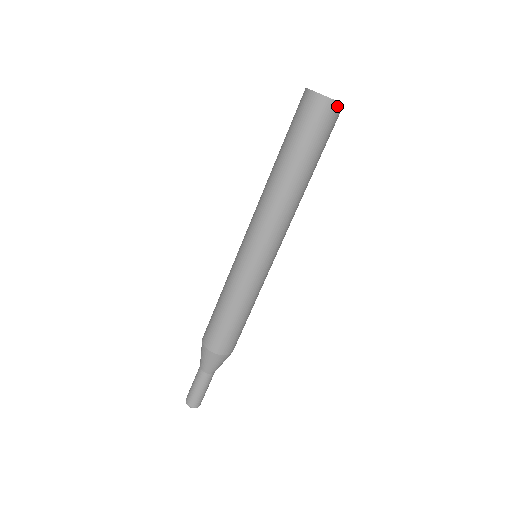
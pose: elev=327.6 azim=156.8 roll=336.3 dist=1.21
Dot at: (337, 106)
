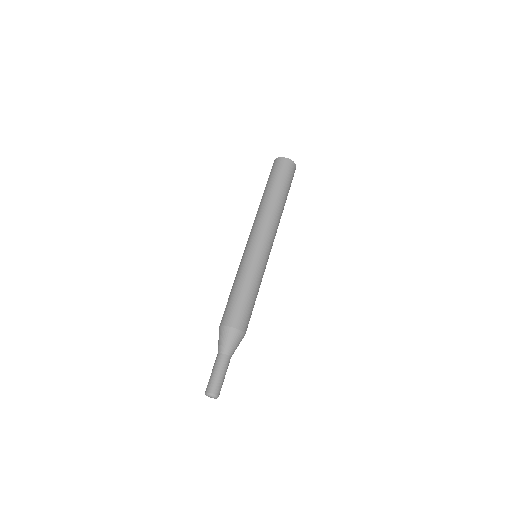
Dot at: (295, 167)
